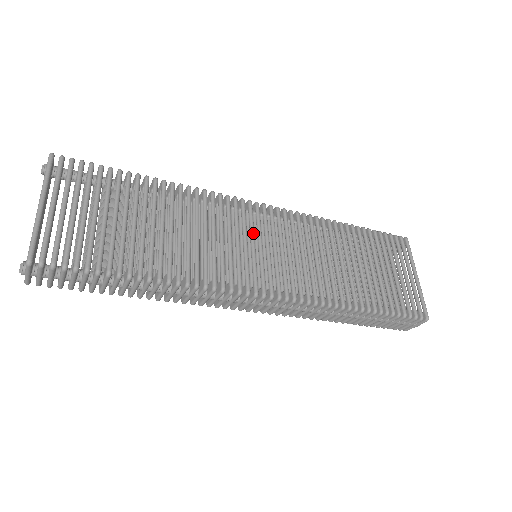
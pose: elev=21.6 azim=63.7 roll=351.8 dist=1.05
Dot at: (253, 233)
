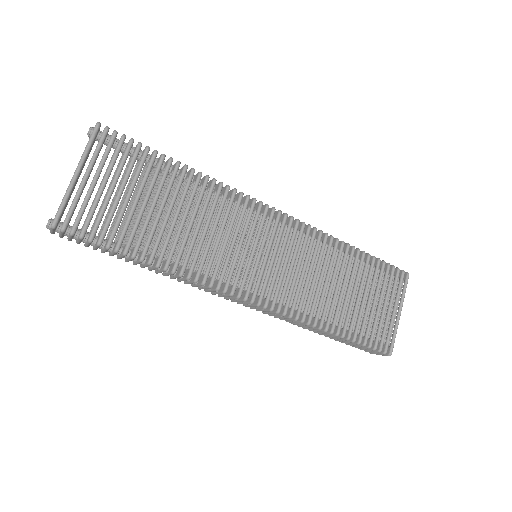
Dot at: (258, 239)
